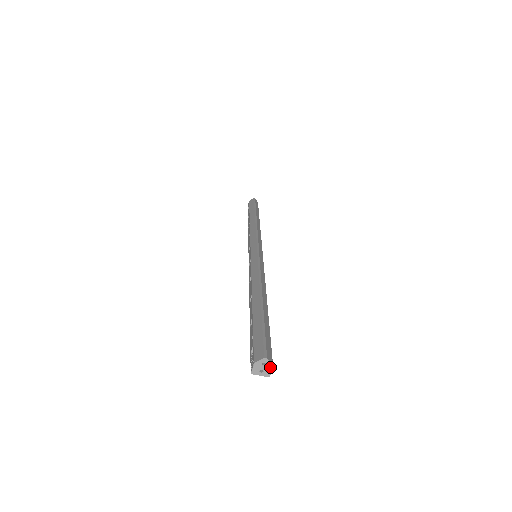
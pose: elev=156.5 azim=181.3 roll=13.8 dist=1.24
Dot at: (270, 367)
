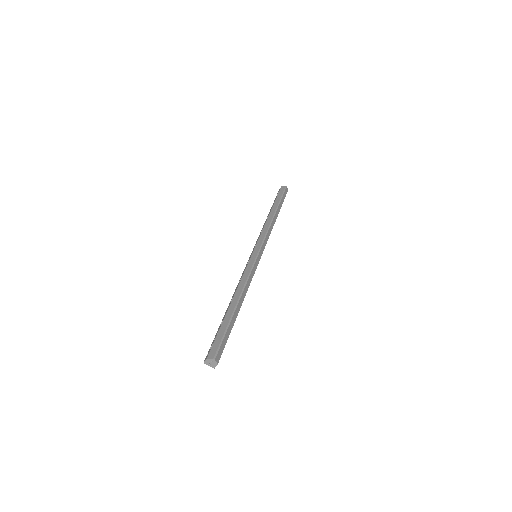
Dot at: (216, 364)
